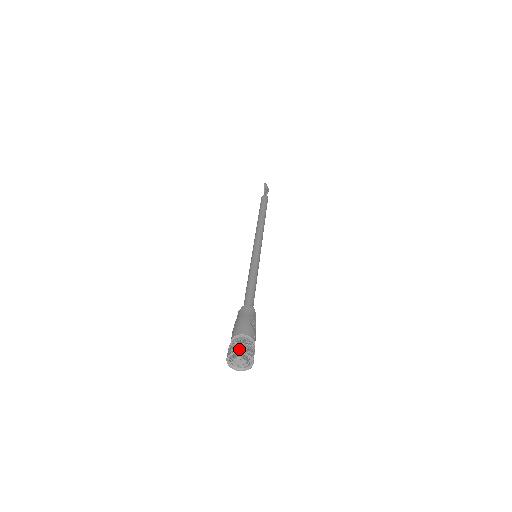
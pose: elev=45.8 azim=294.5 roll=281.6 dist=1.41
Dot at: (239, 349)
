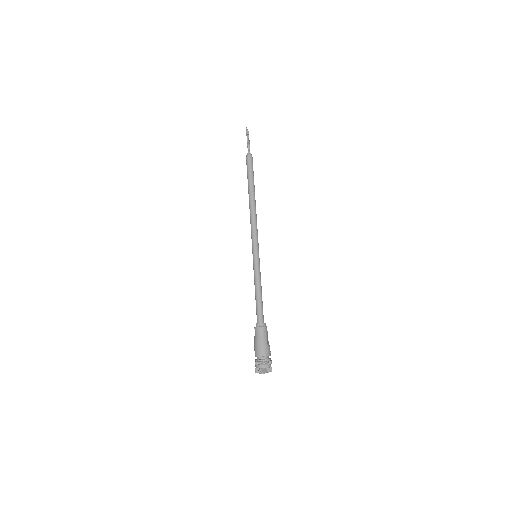
Dot at: (265, 371)
